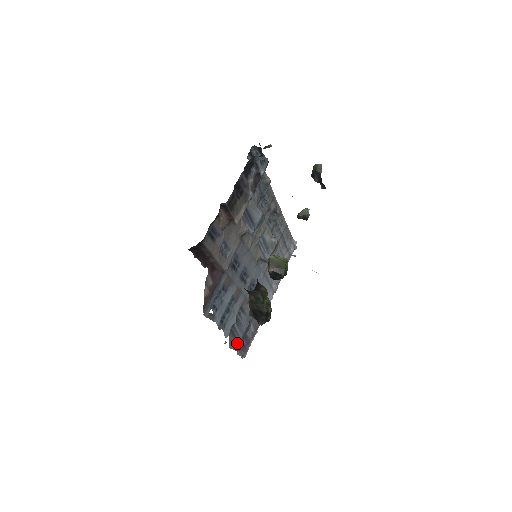
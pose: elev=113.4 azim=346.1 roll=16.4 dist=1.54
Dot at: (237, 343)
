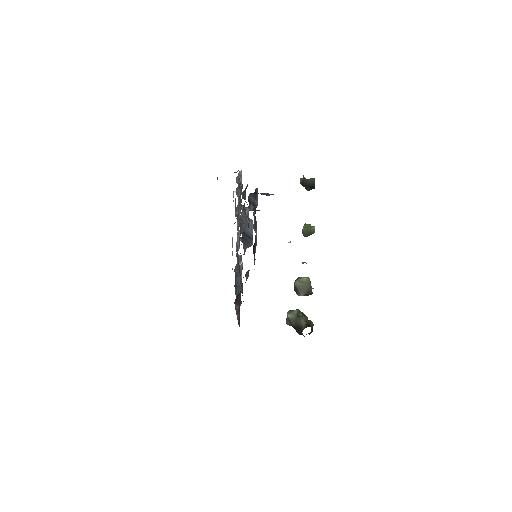
Dot at: occluded
